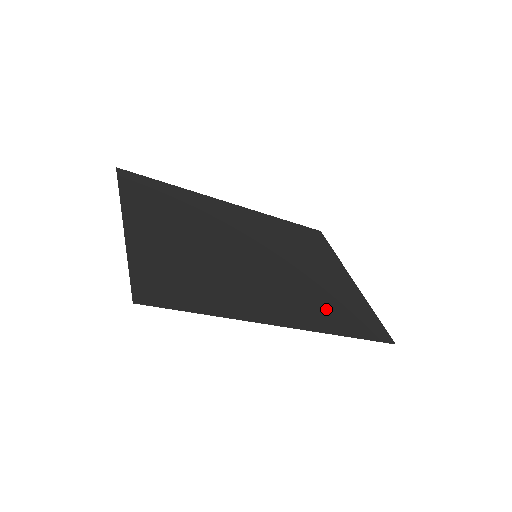
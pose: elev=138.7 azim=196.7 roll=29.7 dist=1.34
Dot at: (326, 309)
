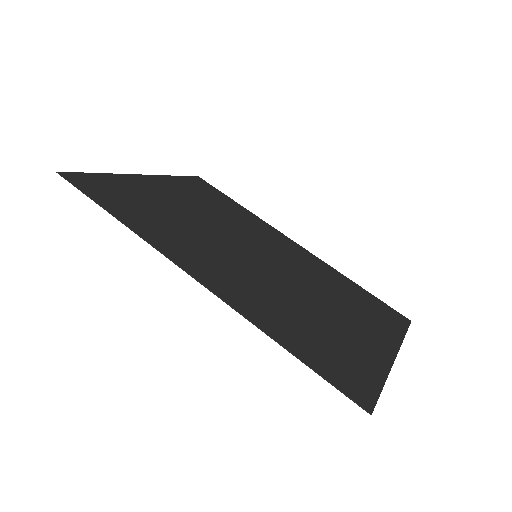
Dot at: (286, 318)
